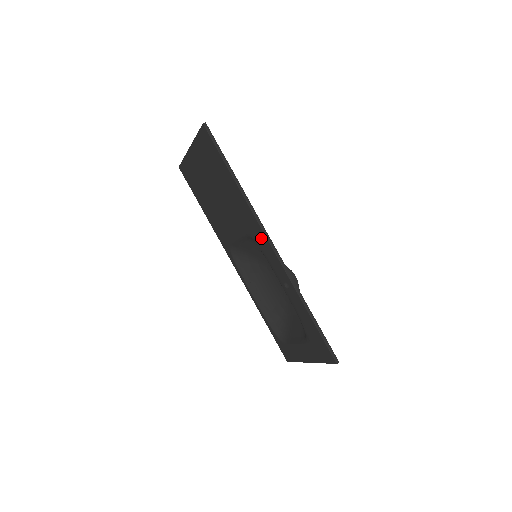
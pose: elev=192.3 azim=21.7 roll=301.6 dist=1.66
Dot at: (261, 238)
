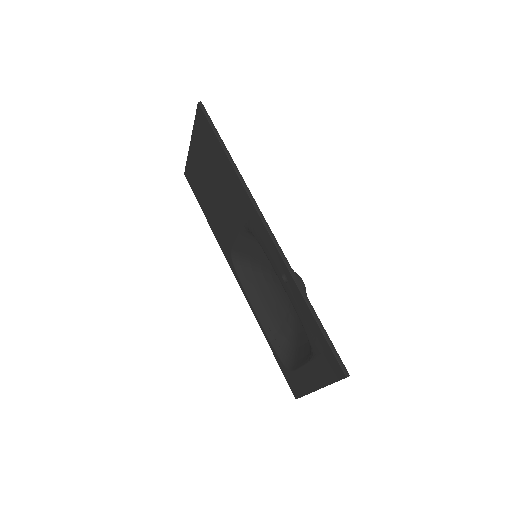
Dot at: (256, 222)
